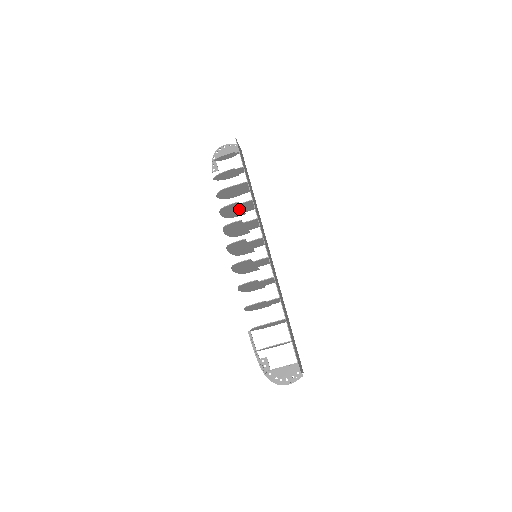
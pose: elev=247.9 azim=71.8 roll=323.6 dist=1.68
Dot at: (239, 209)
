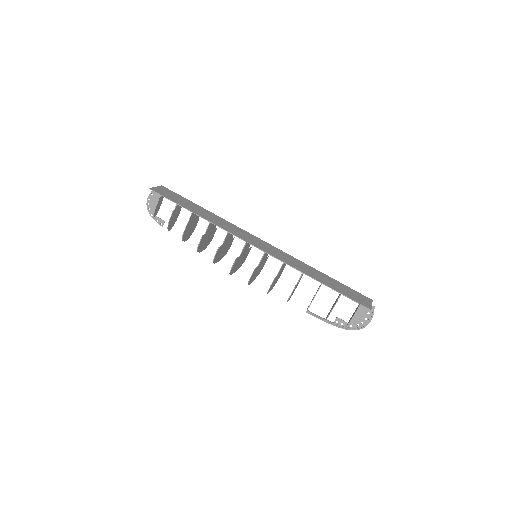
Dot at: (209, 234)
